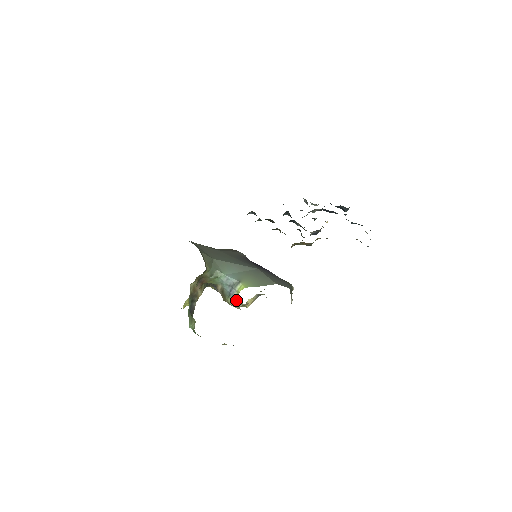
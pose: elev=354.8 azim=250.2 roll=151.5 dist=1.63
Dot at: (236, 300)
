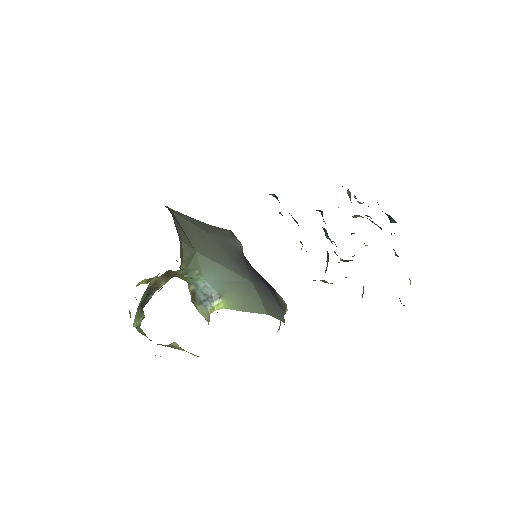
Dot at: (207, 313)
